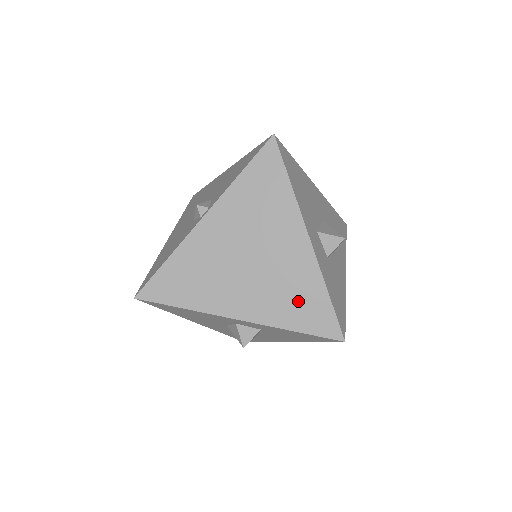
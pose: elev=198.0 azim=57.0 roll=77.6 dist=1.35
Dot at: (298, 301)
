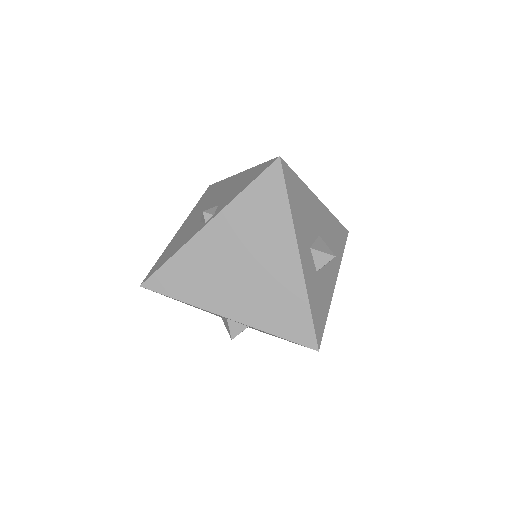
Dot at: (282, 310)
